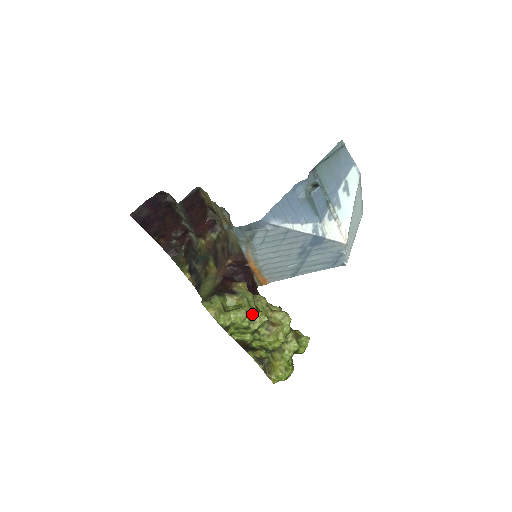
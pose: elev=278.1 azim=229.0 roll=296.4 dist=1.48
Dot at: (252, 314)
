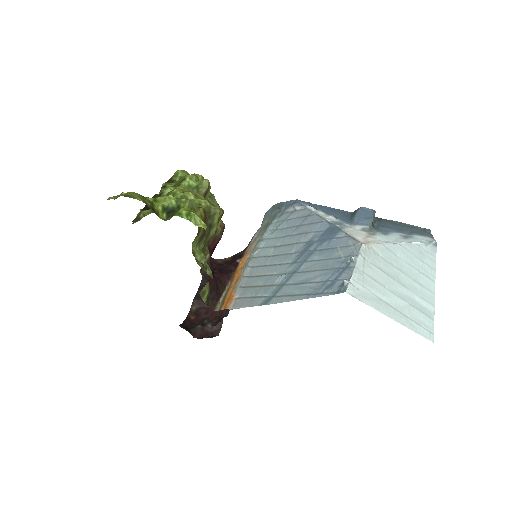
Dot at: occluded
